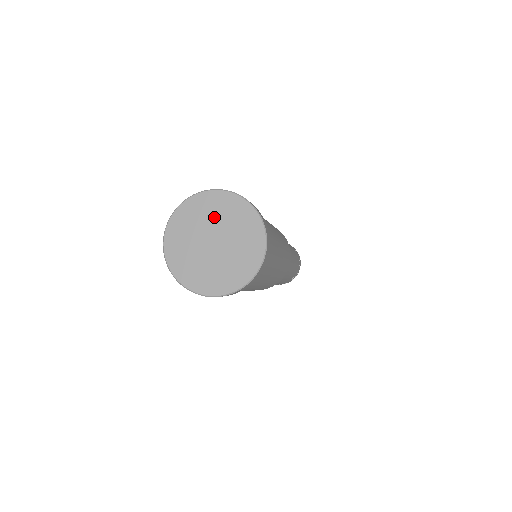
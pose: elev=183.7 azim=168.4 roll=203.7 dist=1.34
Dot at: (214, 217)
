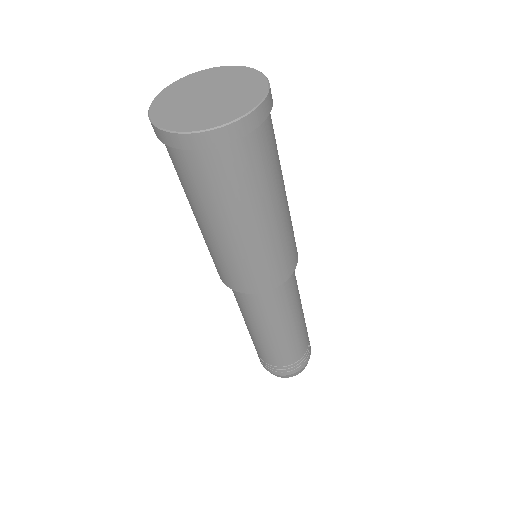
Dot at: (221, 81)
